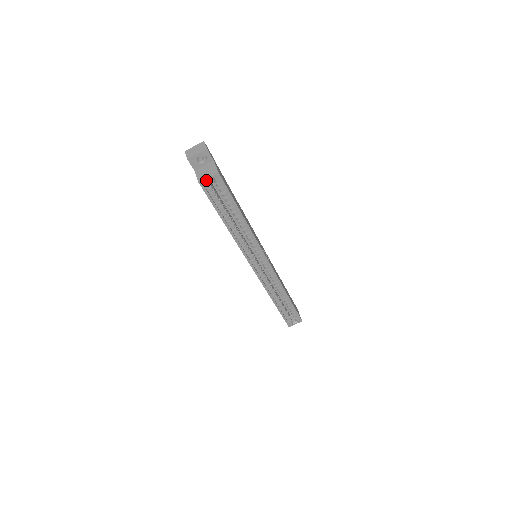
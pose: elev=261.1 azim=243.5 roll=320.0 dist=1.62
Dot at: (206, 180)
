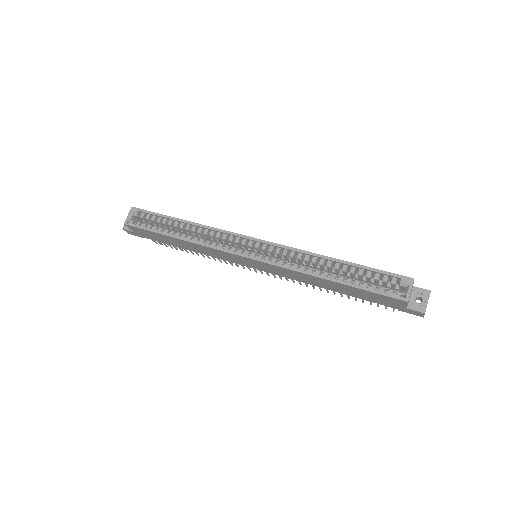
Dot at: (128, 218)
